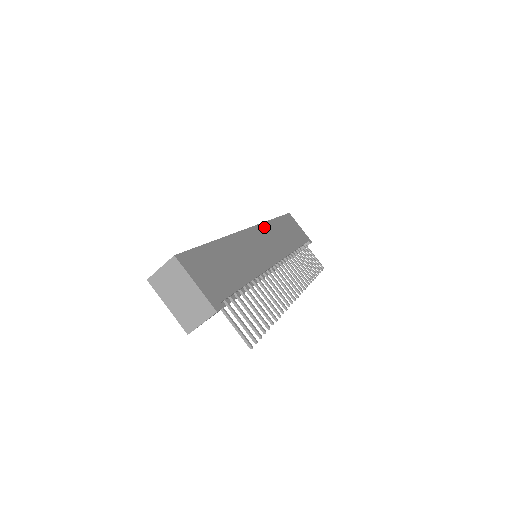
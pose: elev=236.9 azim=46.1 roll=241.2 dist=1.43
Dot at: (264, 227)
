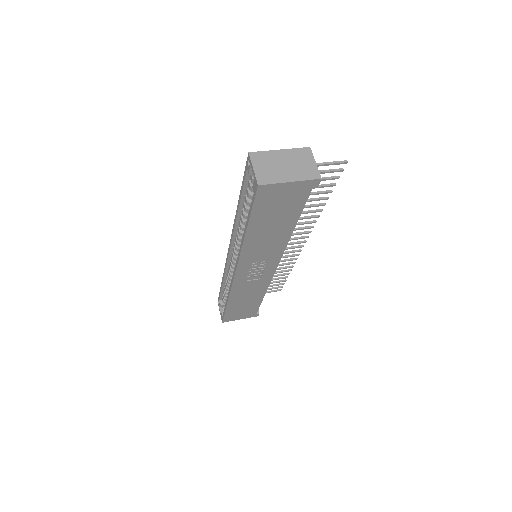
Dot at: occluded
